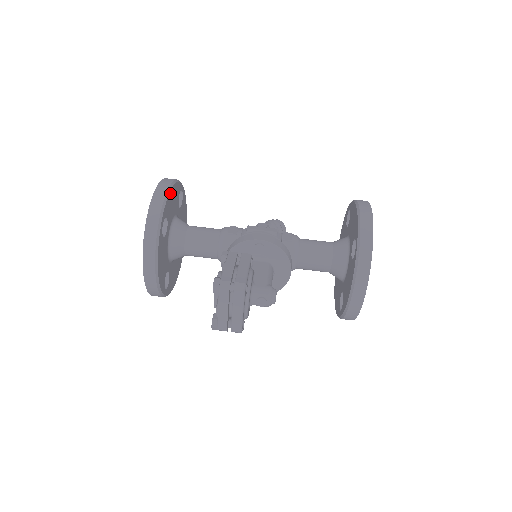
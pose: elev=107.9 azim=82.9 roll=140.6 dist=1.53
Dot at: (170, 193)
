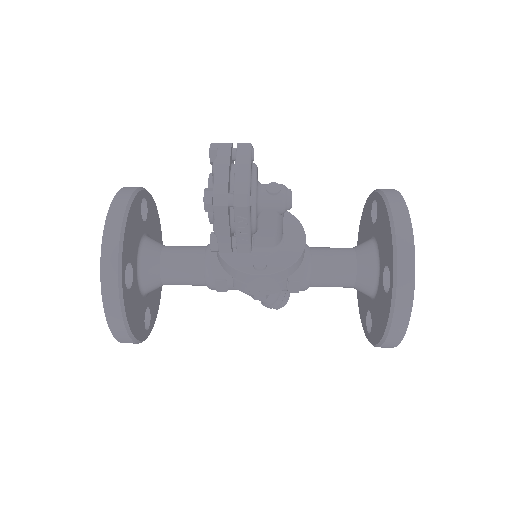
Dot at: (154, 206)
